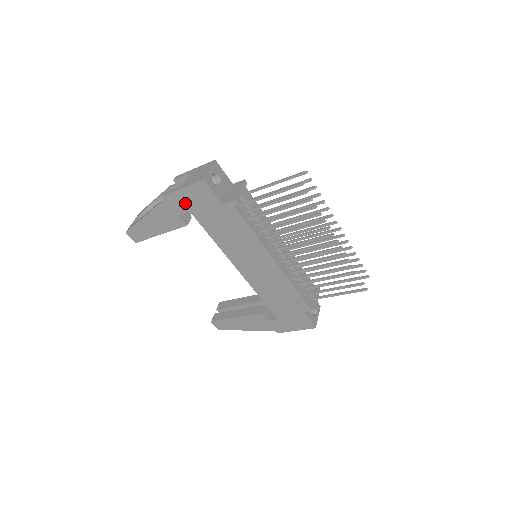
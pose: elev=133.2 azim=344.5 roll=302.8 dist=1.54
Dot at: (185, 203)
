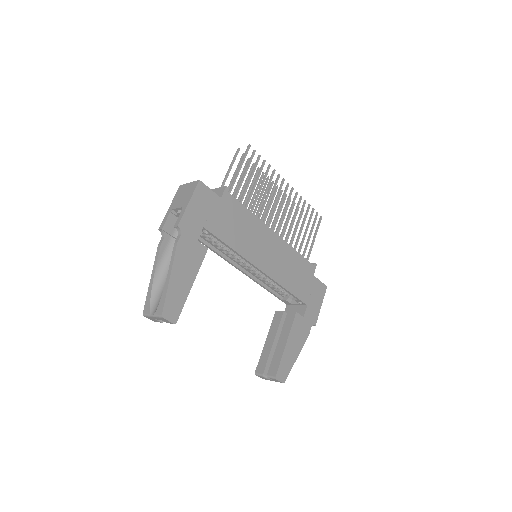
Dot at: (197, 220)
